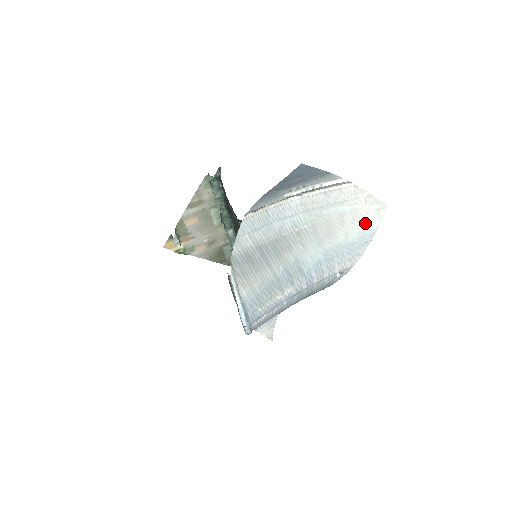
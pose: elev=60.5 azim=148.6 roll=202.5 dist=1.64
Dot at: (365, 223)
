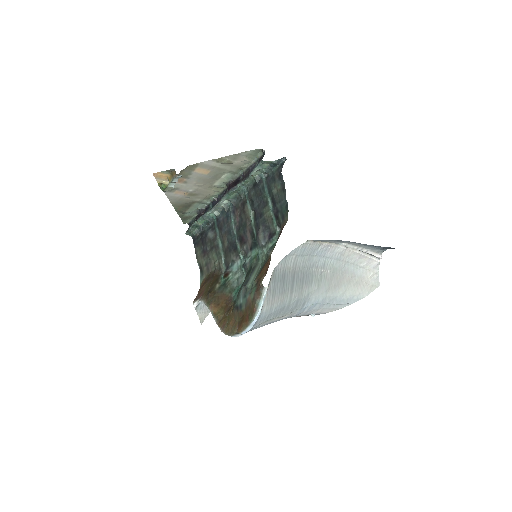
Dot at: (360, 290)
